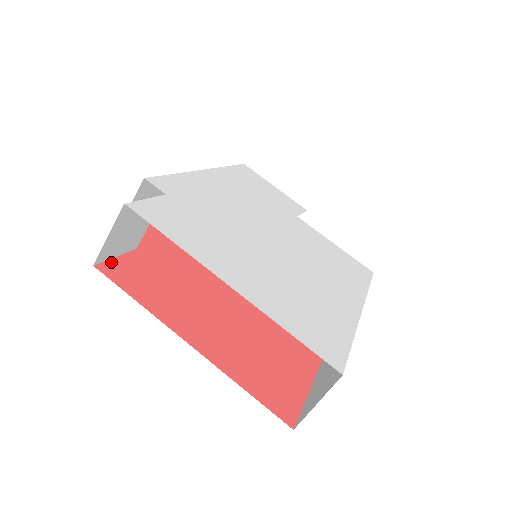
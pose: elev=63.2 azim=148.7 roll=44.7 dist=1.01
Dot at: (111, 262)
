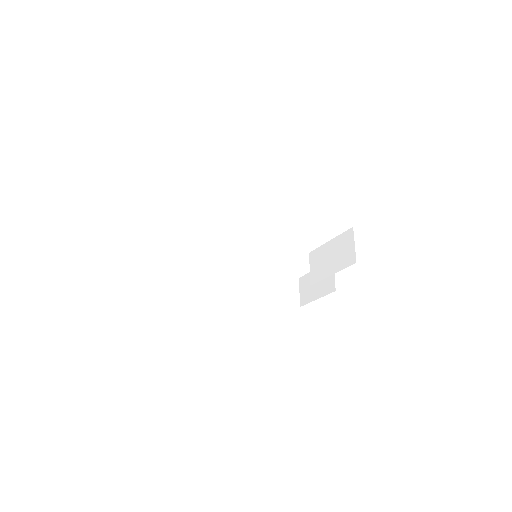
Dot at: (163, 274)
